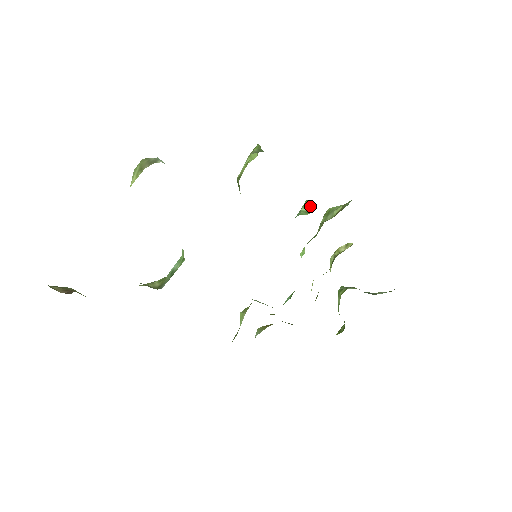
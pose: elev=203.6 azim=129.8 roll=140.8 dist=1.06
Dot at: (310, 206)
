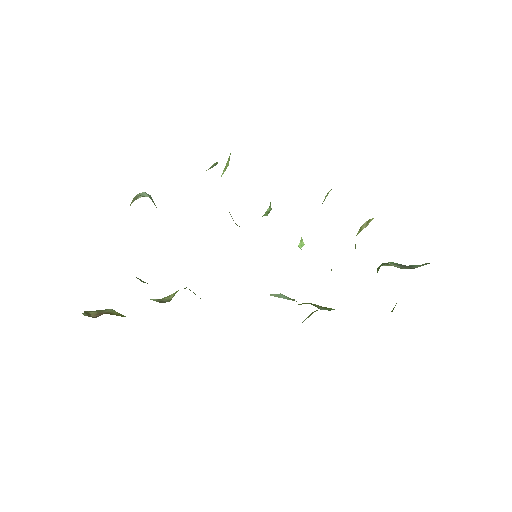
Dot at: occluded
